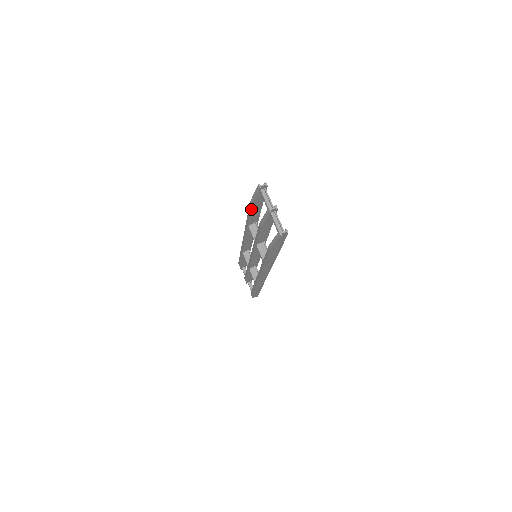
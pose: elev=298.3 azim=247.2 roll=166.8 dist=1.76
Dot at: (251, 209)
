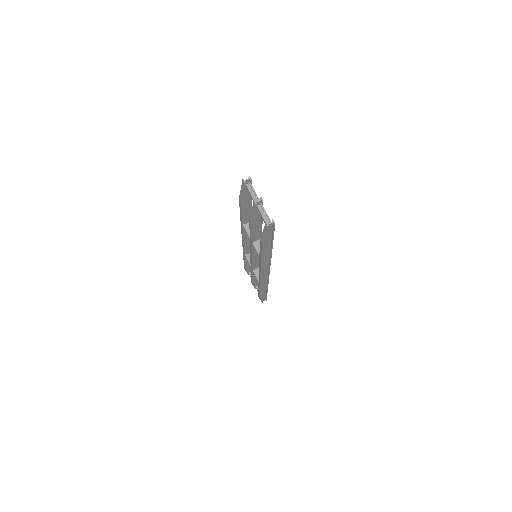
Dot at: (241, 206)
